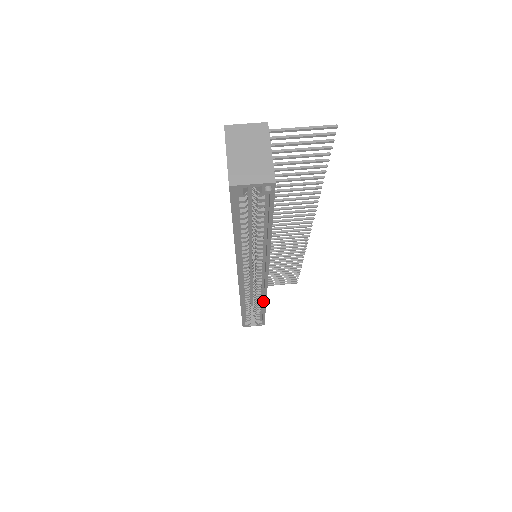
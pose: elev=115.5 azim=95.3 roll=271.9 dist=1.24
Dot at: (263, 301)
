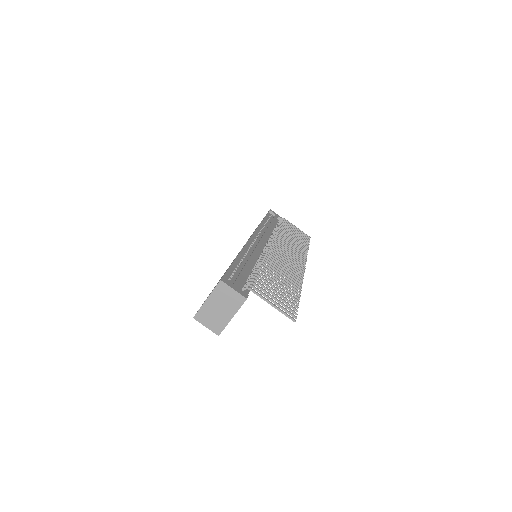
Dot at: occluded
